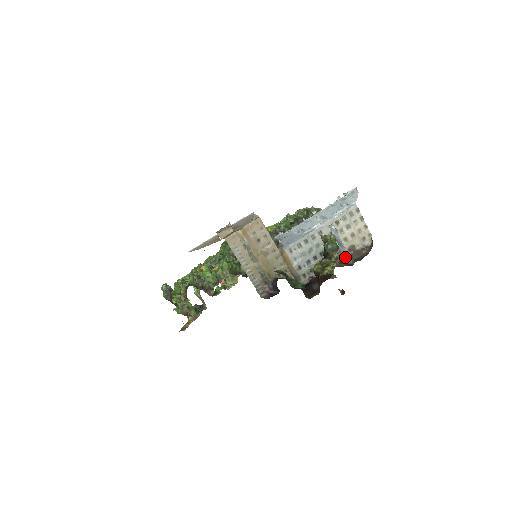
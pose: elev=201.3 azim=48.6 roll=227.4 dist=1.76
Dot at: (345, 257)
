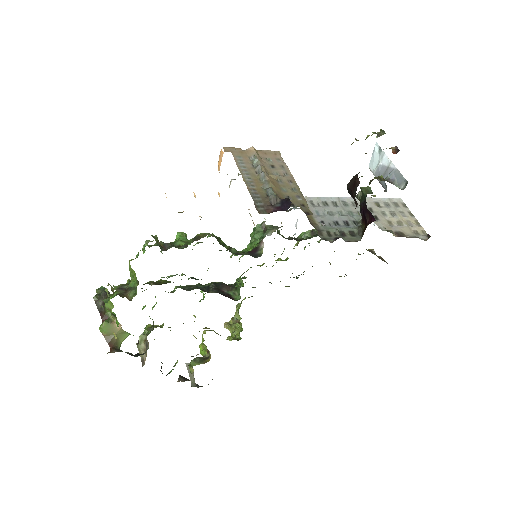
Dot at: (394, 183)
